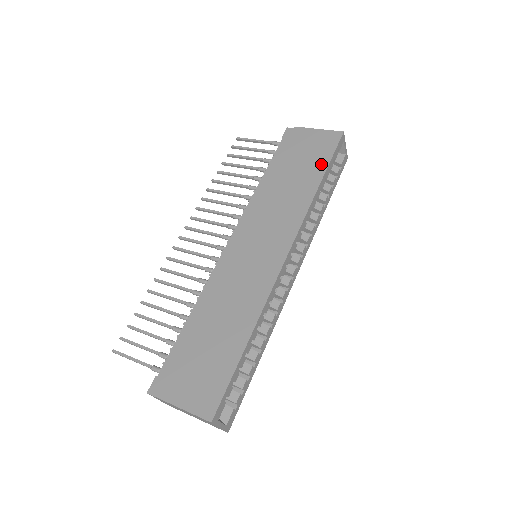
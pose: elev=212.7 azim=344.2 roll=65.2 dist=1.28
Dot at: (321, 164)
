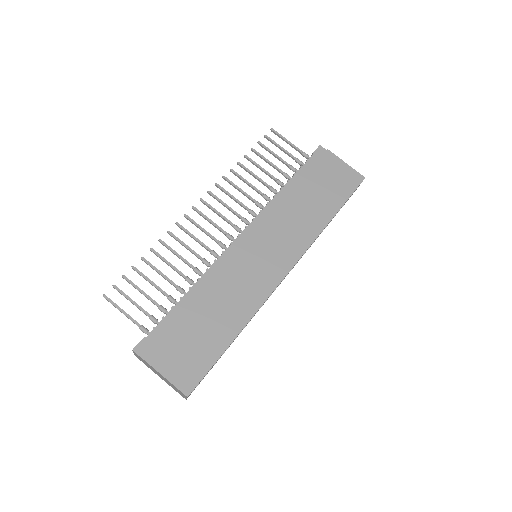
Dot at: (339, 200)
